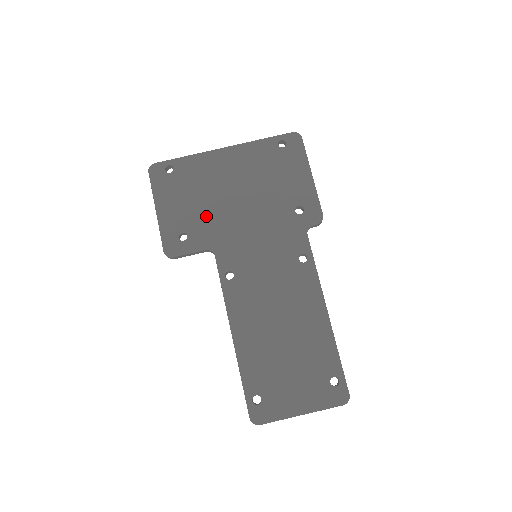
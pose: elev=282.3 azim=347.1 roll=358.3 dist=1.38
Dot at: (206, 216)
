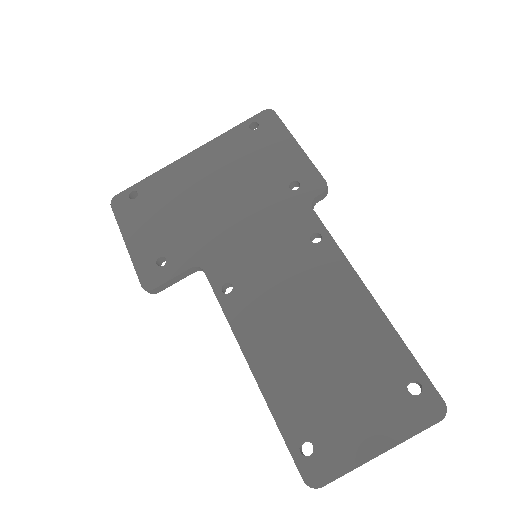
Dot at: (184, 230)
